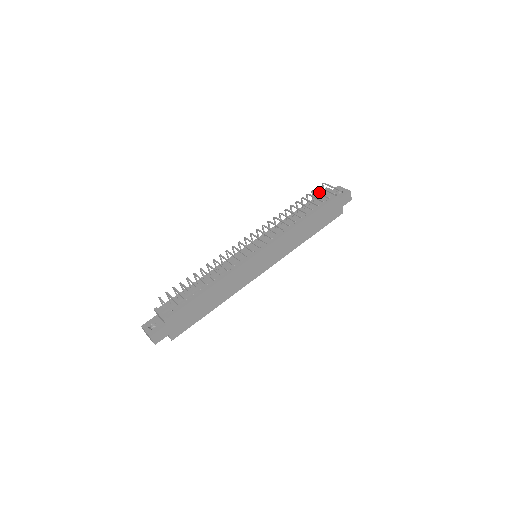
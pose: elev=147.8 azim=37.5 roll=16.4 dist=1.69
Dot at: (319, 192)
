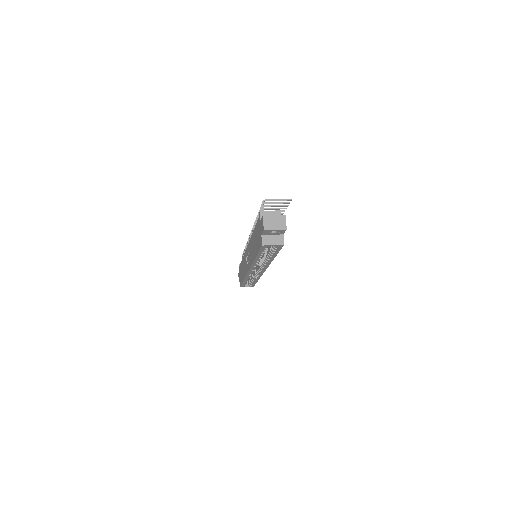
Dot at: occluded
